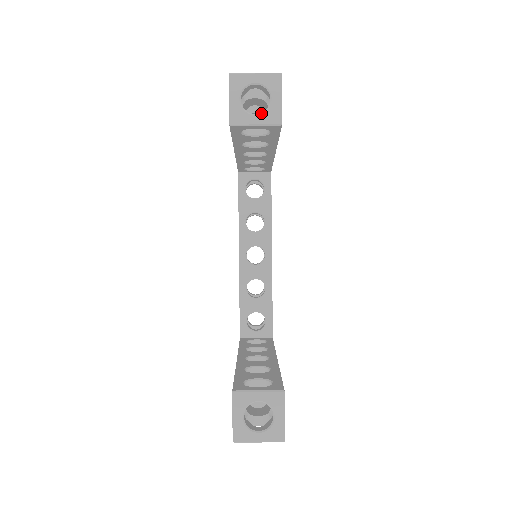
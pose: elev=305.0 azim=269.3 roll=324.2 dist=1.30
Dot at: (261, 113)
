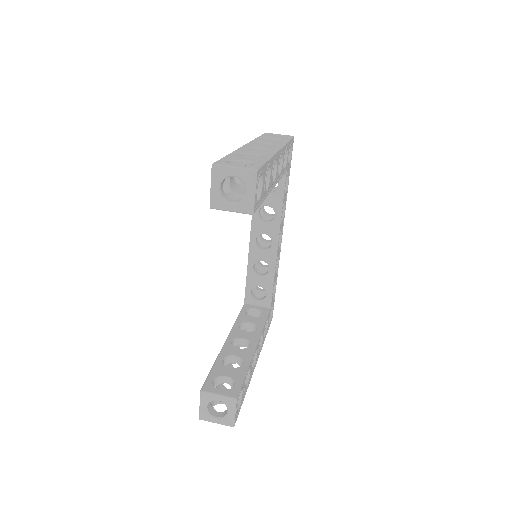
Dot at: (236, 202)
